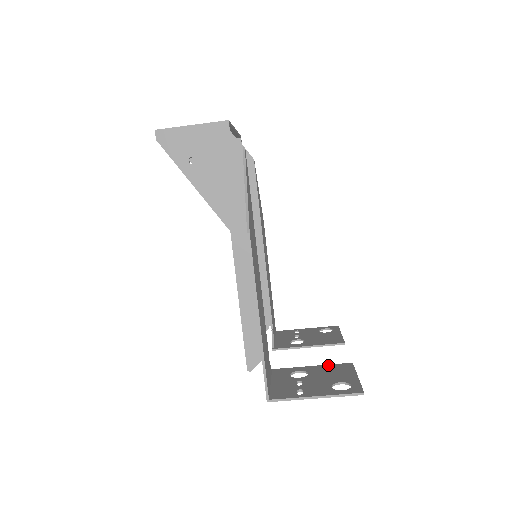
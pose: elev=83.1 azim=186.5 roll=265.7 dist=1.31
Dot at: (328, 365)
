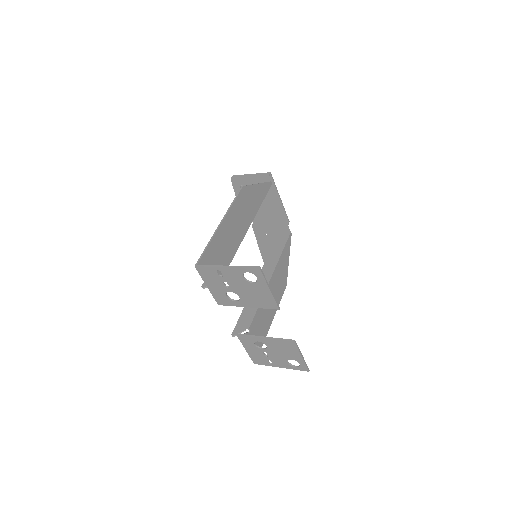
Dot at: (260, 305)
